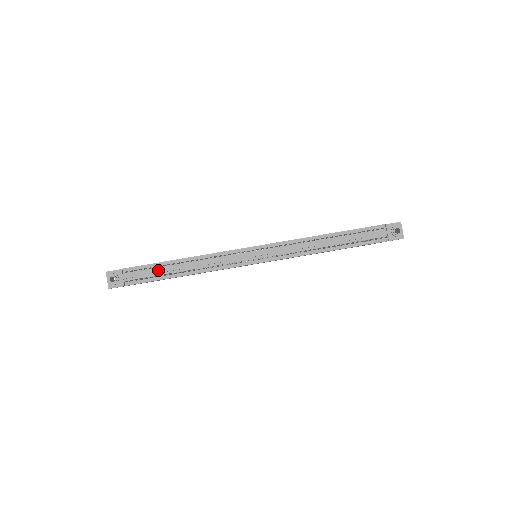
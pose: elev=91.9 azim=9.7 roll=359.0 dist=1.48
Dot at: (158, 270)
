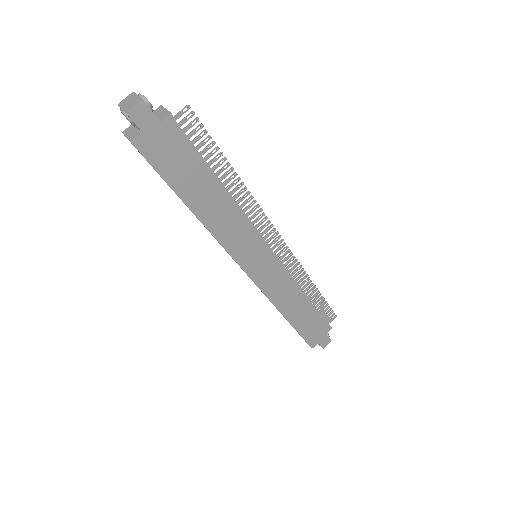
Dot at: occluded
